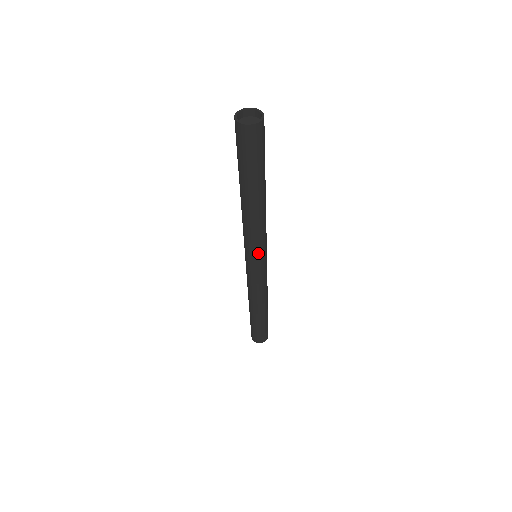
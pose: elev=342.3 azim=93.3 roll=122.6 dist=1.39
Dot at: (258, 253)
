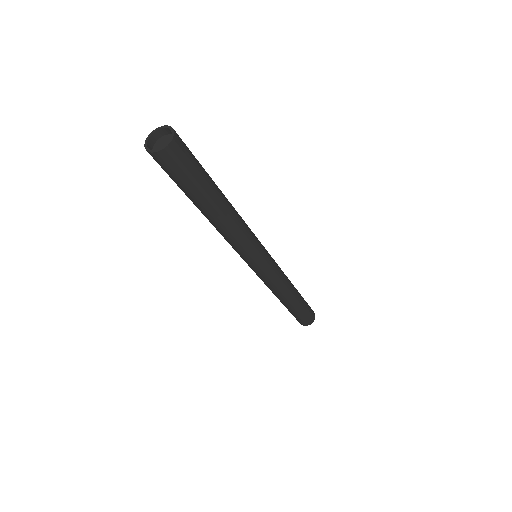
Dot at: (251, 257)
